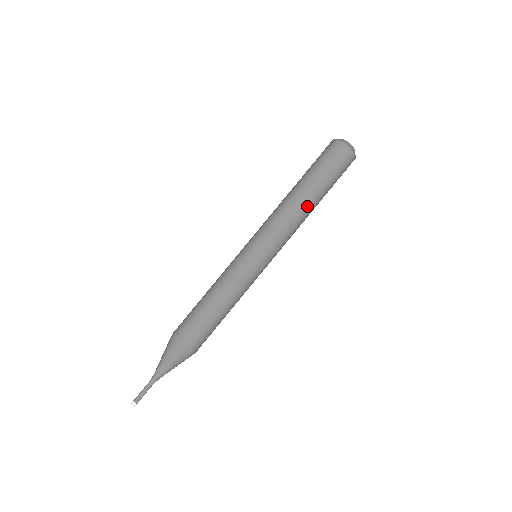
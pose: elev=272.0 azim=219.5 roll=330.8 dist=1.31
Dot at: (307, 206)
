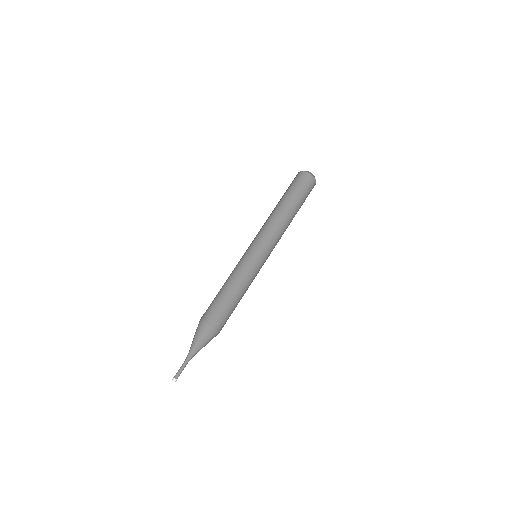
Dot at: (291, 221)
